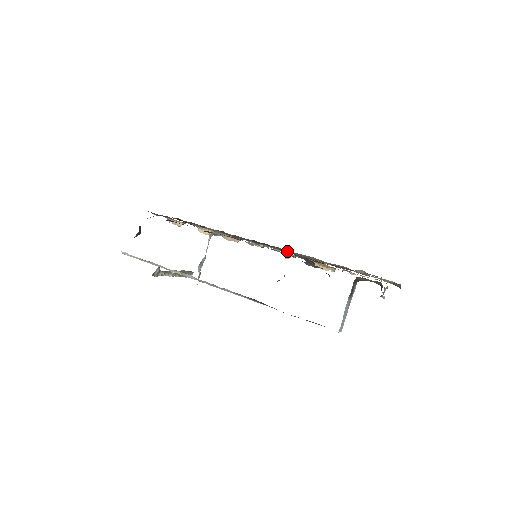
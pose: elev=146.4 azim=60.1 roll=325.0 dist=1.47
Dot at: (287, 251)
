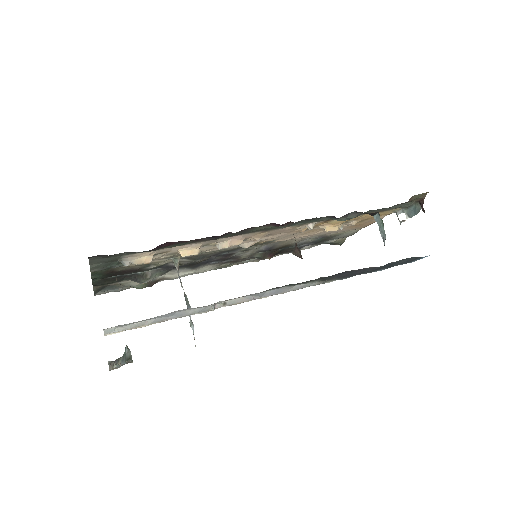
Dot at: (271, 241)
